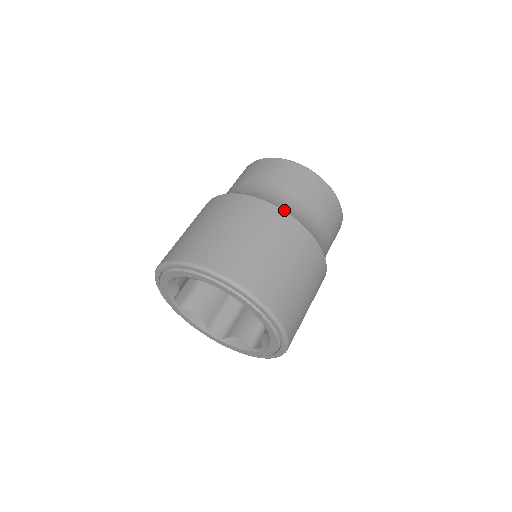
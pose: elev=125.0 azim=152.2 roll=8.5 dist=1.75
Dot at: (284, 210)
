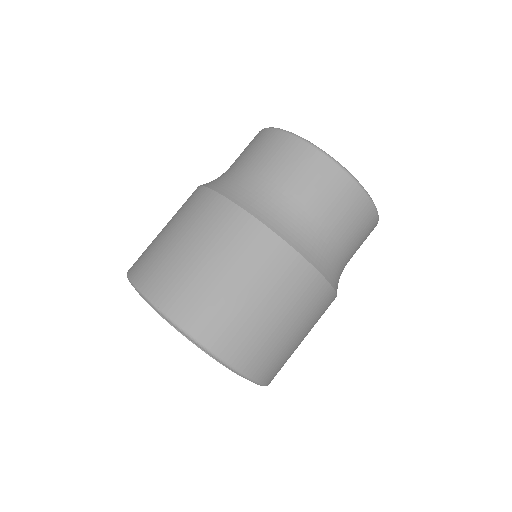
Dot at: (320, 271)
